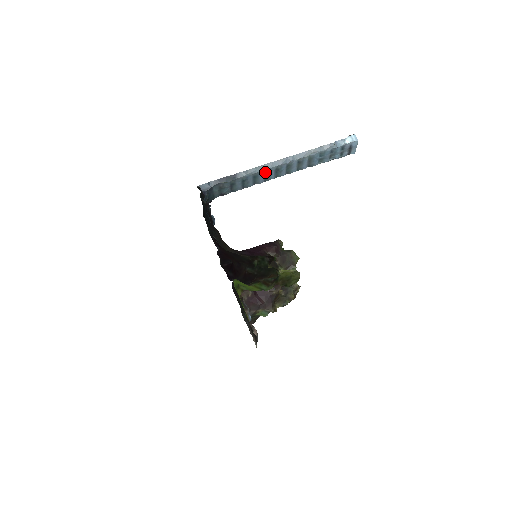
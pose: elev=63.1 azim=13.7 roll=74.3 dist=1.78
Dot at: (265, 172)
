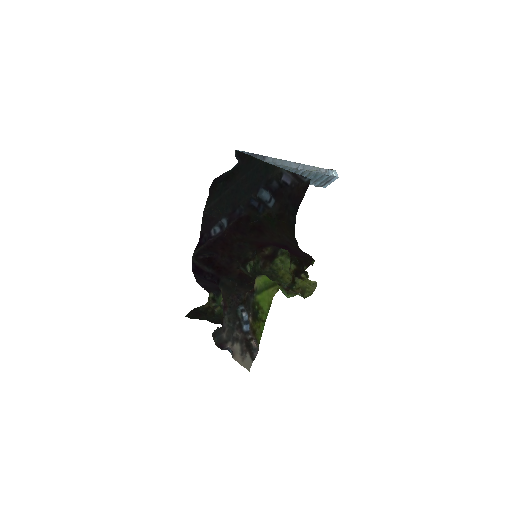
Dot at: occluded
